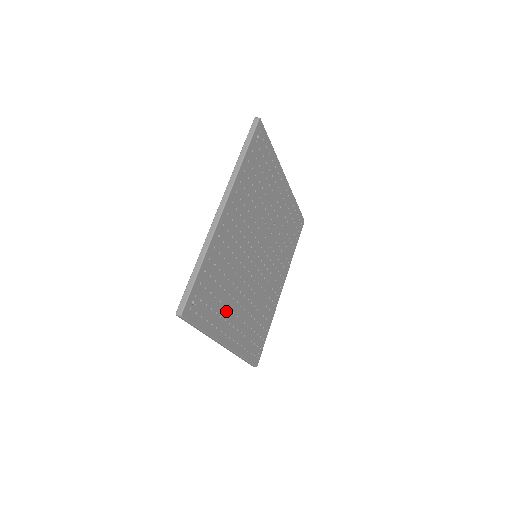
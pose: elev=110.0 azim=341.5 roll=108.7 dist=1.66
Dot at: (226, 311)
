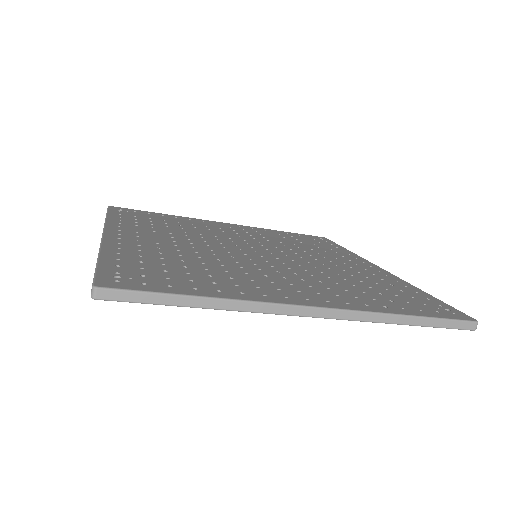
Dot at: (246, 282)
